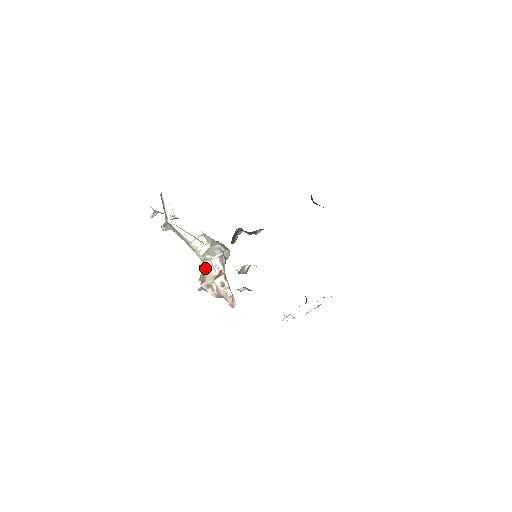
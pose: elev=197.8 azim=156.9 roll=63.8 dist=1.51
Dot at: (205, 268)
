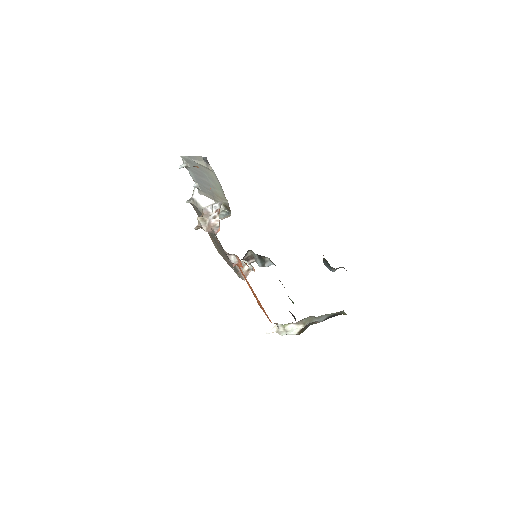
Dot at: (206, 211)
